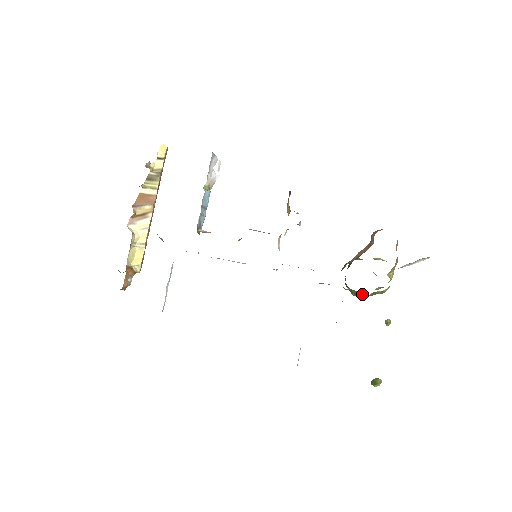
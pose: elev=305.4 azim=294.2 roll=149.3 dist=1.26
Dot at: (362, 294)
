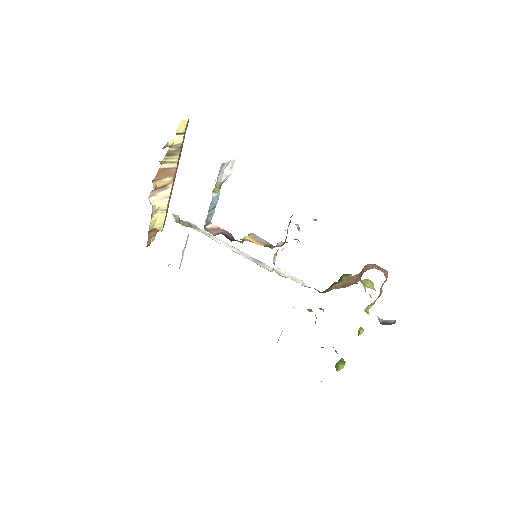
Dot at: occluded
